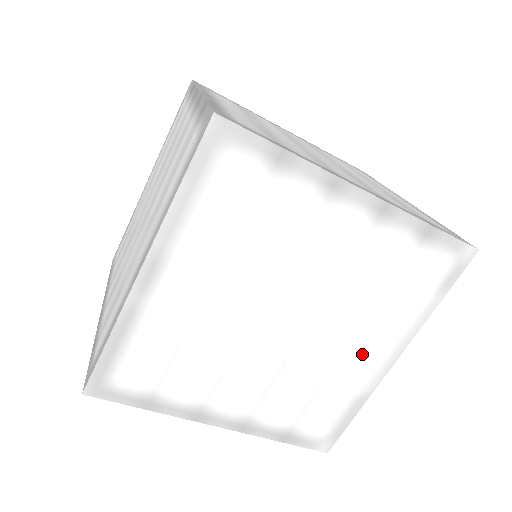
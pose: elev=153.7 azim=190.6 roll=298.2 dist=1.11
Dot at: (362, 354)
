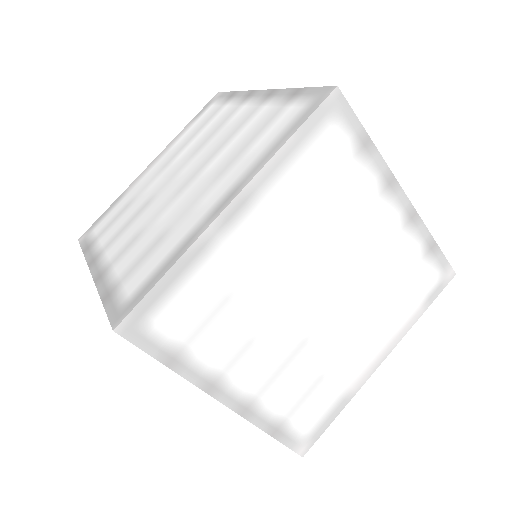
Dot at: (361, 349)
